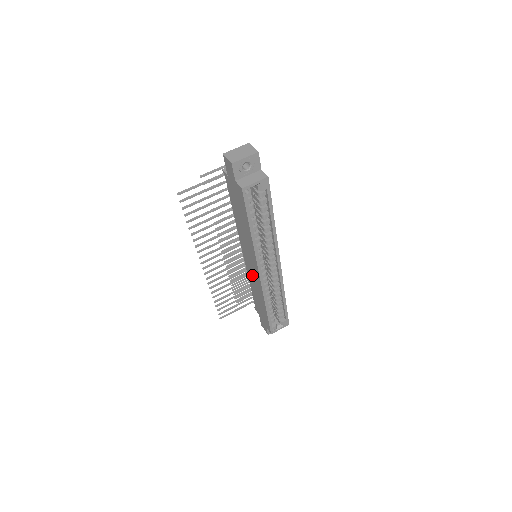
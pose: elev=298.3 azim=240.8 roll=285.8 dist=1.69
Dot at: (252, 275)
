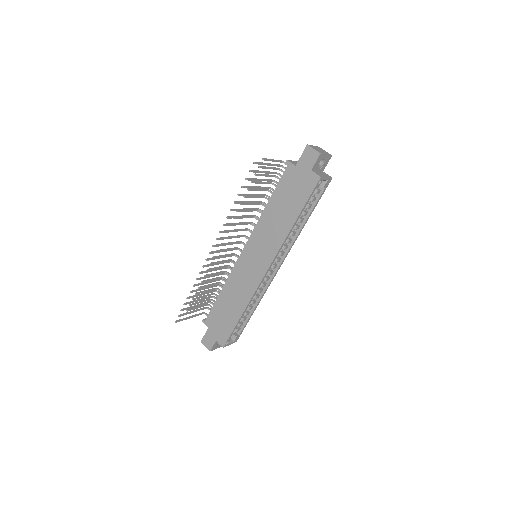
Dot at: (244, 275)
